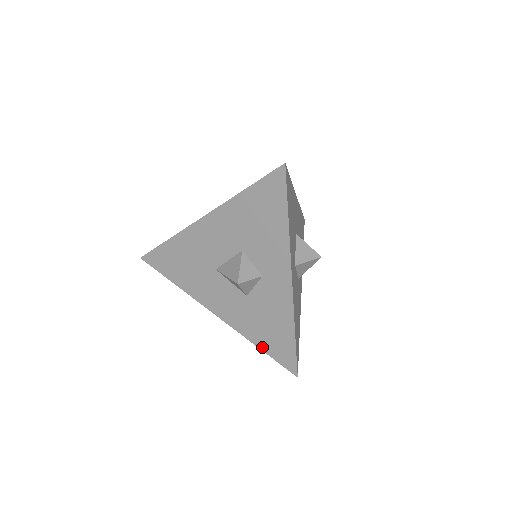
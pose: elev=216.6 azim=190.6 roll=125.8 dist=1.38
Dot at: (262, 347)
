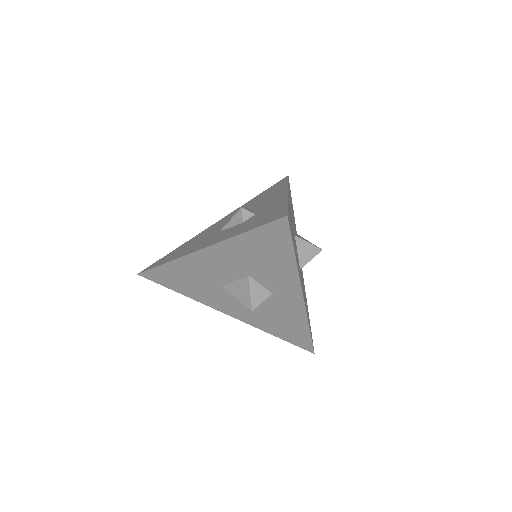
Dot at: (278, 336)
